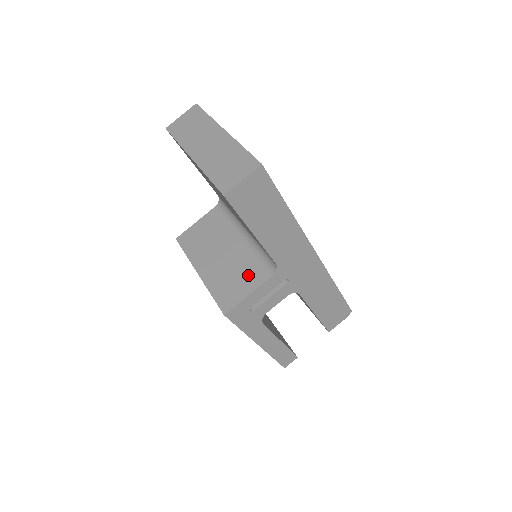
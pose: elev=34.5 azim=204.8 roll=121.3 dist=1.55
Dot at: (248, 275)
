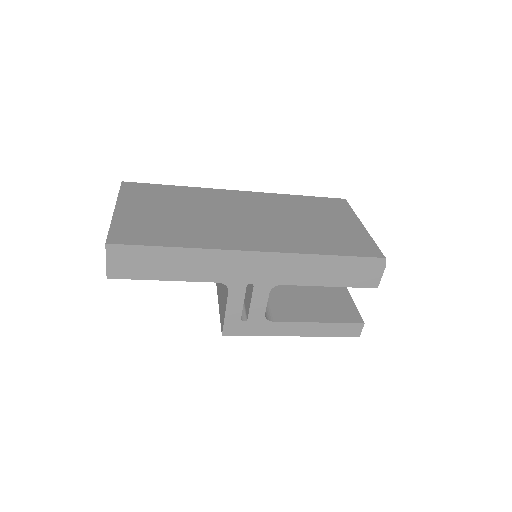
Dot at: (224, 293)
